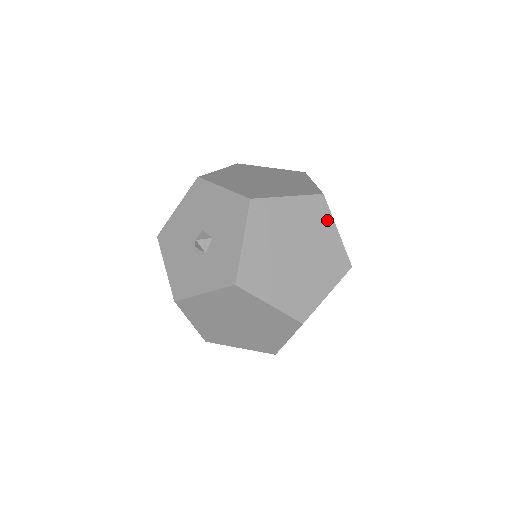
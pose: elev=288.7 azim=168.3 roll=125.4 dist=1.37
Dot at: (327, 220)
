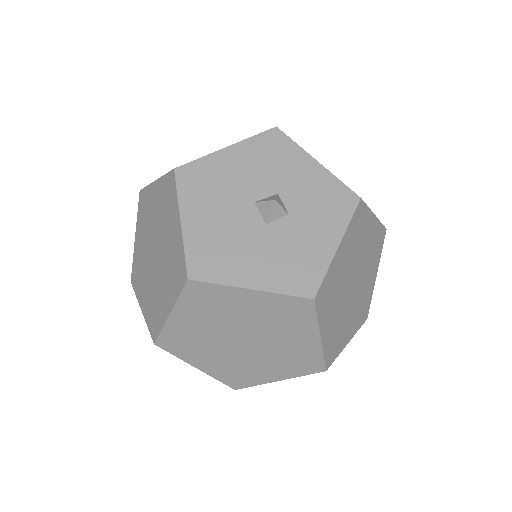
Dot at: occluded
